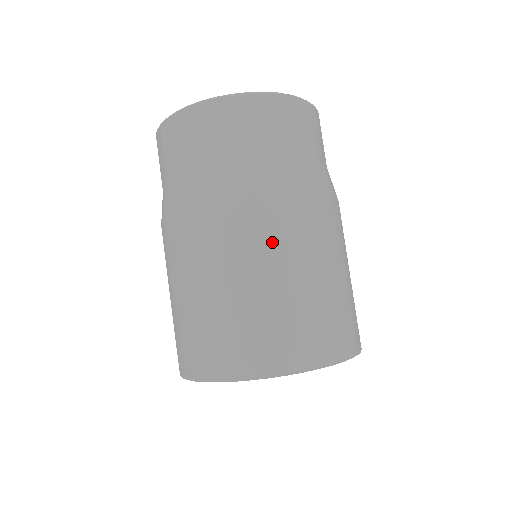
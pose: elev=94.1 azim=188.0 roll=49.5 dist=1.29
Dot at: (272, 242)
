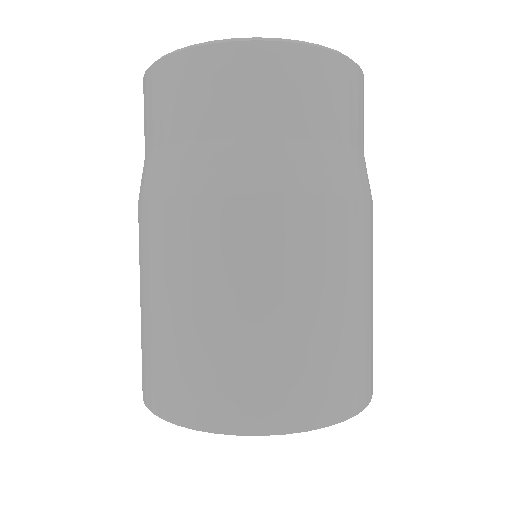
Dot at: (360, 254)
